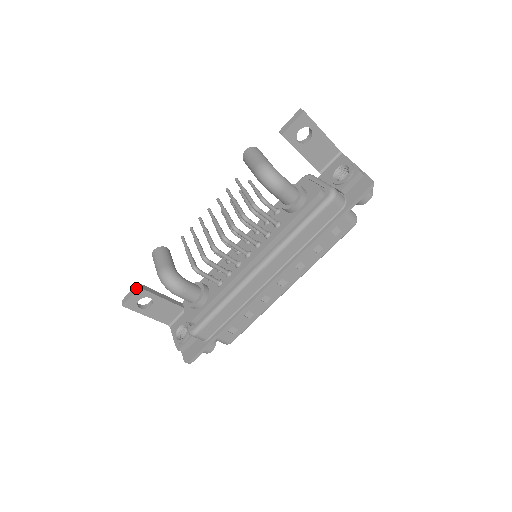
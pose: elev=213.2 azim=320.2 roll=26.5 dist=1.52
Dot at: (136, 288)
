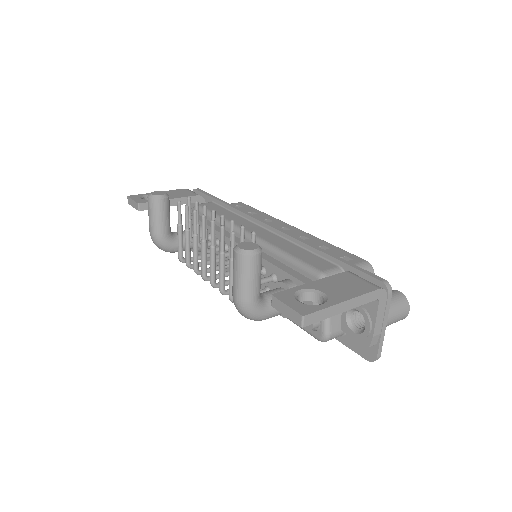
Dot at: (136, 207)
